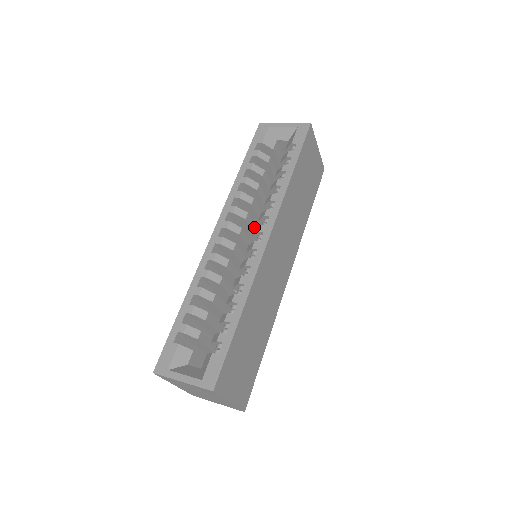
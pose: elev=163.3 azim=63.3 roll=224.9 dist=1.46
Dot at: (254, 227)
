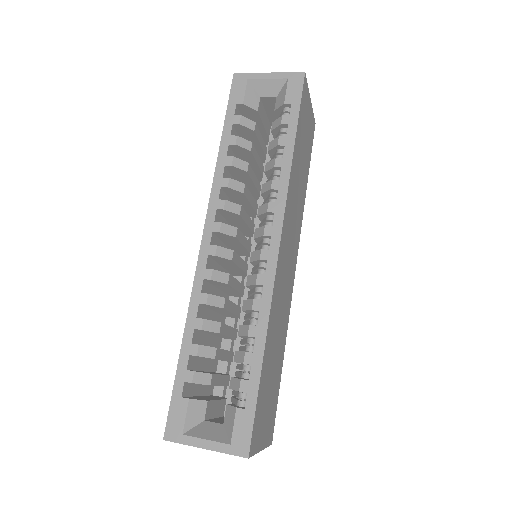
Dot at: (248, 218)
